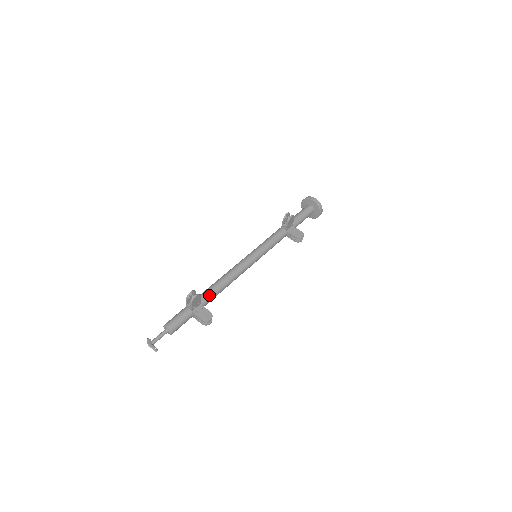
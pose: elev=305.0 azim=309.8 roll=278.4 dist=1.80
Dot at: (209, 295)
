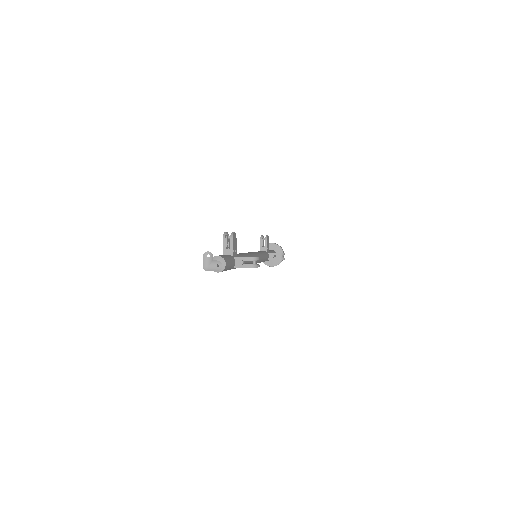
Dot at: (239, 255)
